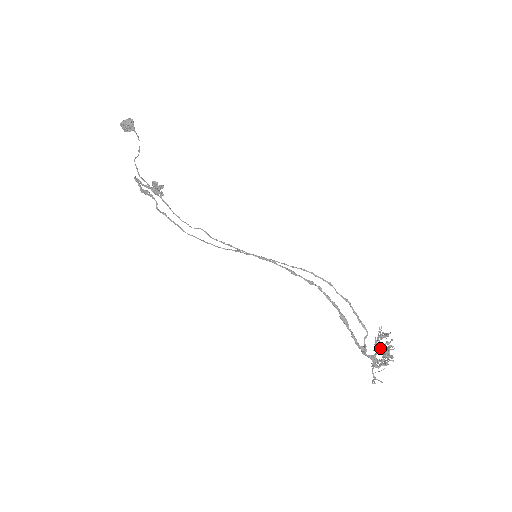
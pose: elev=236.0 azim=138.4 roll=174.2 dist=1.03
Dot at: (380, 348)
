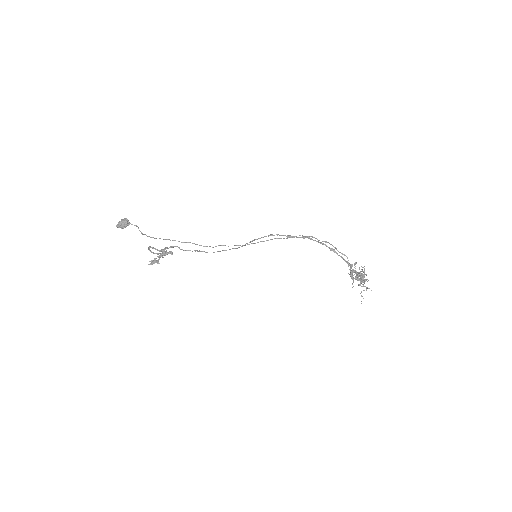
Dot at: (356, 276)
